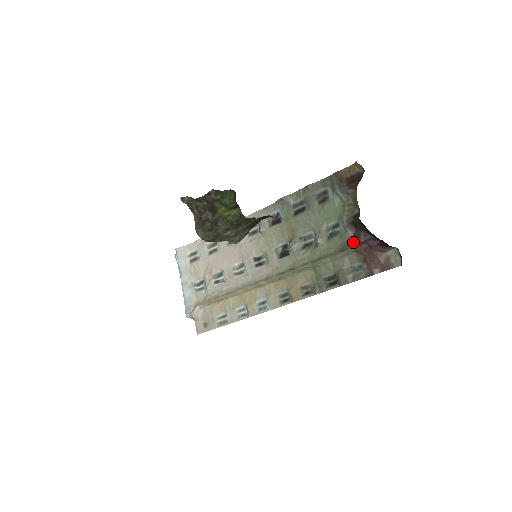
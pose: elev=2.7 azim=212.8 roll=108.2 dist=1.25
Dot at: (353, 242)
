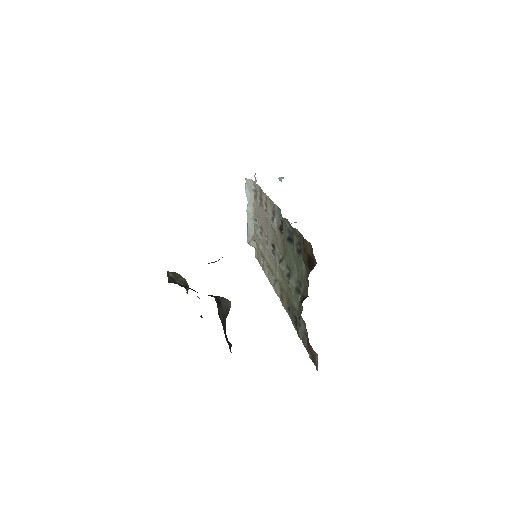
Dot at: (299, 317)
